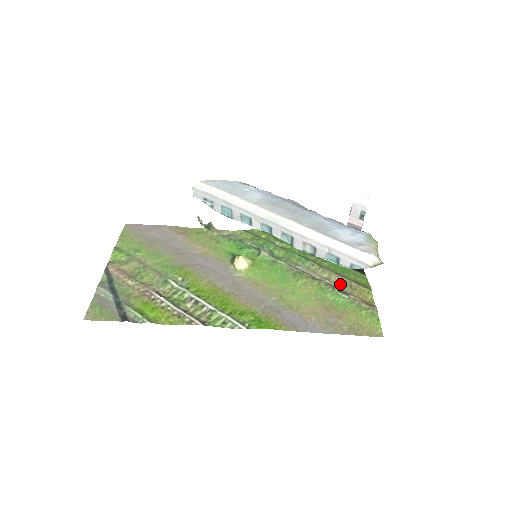
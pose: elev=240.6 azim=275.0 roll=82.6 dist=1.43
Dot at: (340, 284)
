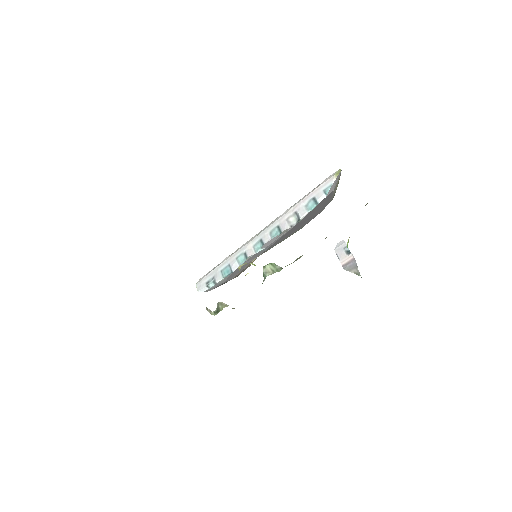
Dot at: occluded
